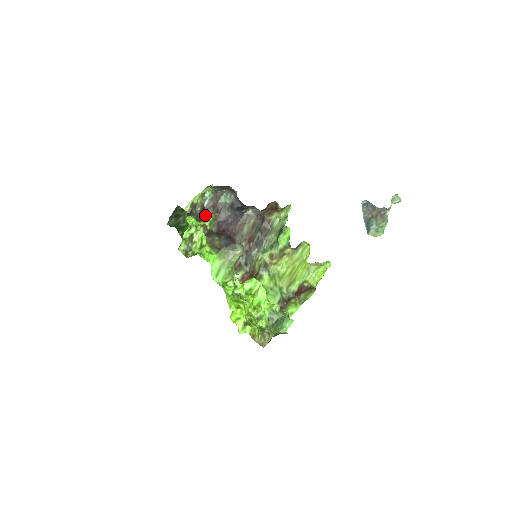
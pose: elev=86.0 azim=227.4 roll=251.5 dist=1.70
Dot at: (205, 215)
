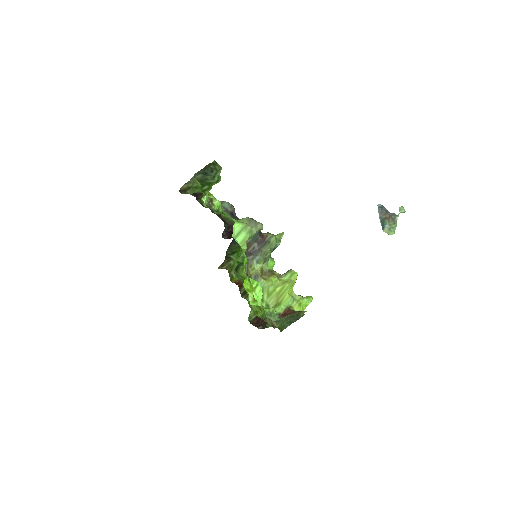
Dot at: occluded
